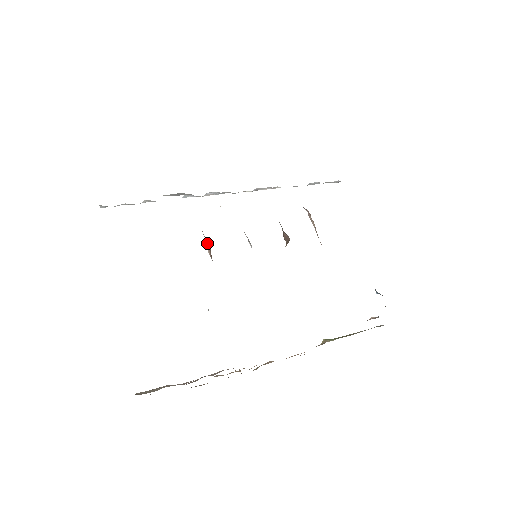
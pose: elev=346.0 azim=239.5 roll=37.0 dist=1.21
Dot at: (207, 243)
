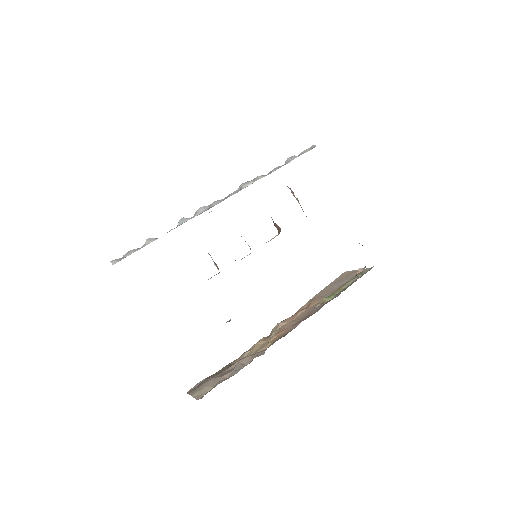
Dot at: occluded
